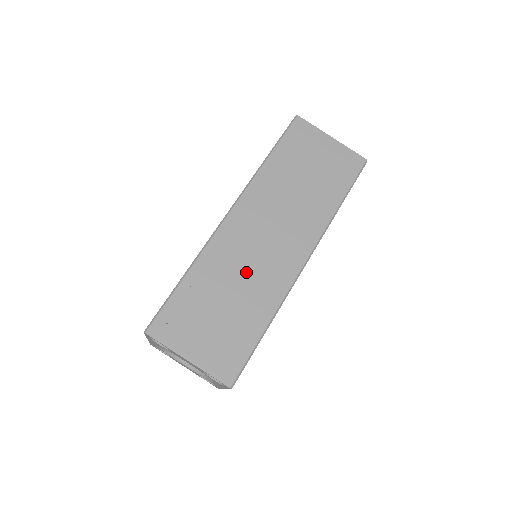
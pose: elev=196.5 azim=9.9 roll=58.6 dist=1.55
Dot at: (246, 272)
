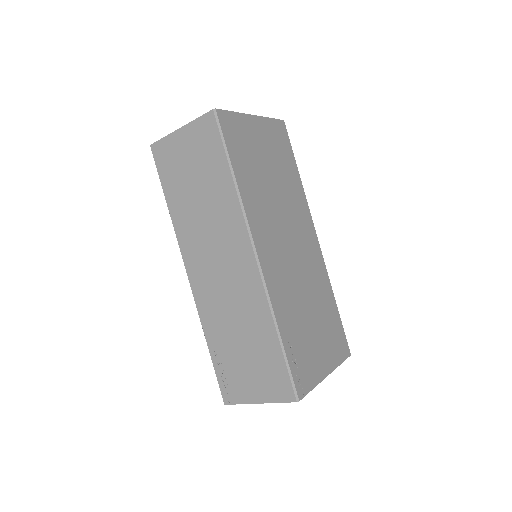
Dot at: (231, 307)
